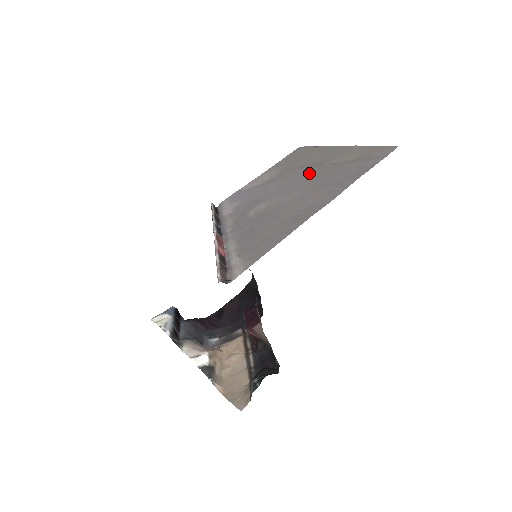
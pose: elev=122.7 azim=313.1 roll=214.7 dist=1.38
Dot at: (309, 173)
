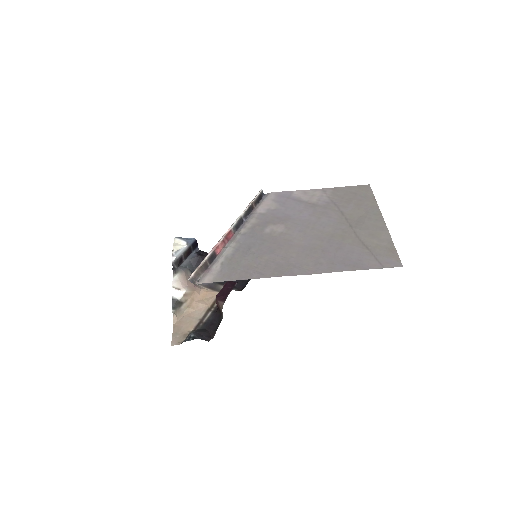
Dot at: (335, 227)
